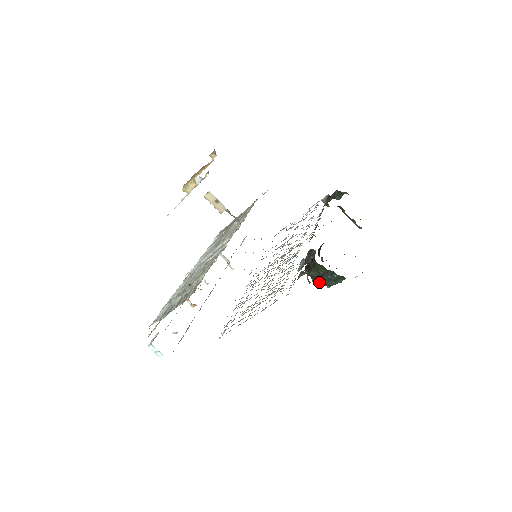
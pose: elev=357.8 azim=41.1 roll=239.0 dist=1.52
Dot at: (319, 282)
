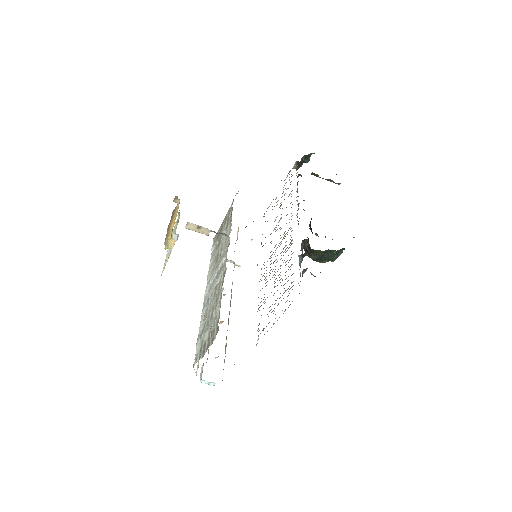
Dot at: (322, 261)
